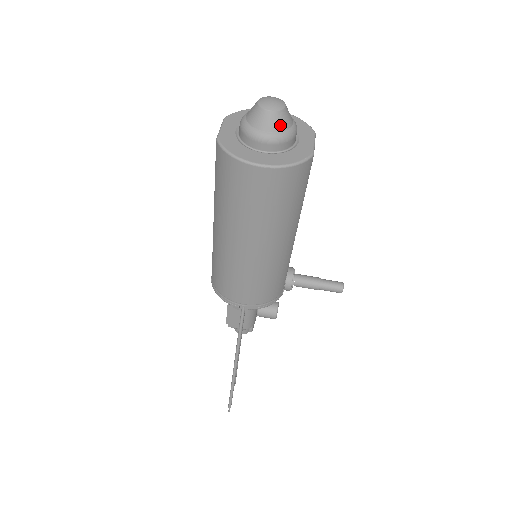
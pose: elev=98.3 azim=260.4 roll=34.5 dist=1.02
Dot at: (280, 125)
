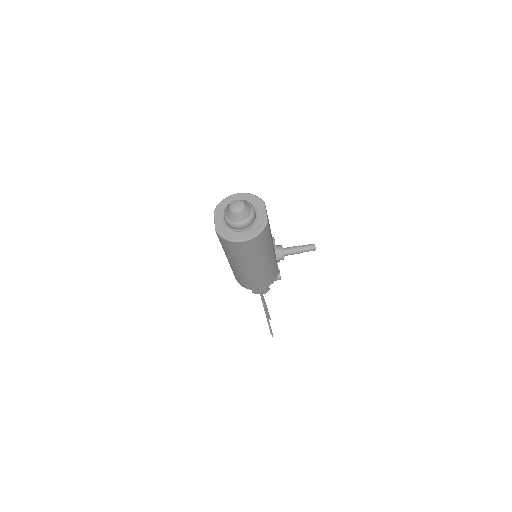
Dot at: (245, 216)
